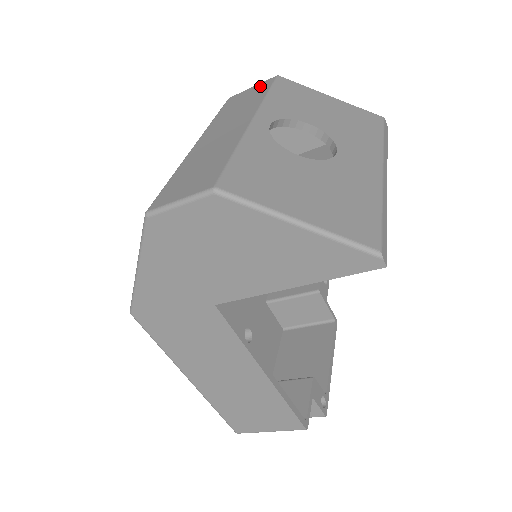
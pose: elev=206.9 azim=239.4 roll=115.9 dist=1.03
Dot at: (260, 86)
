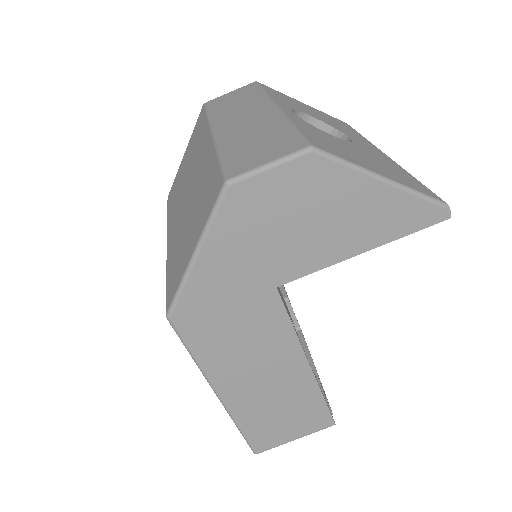
Dot at: (243, 89)
